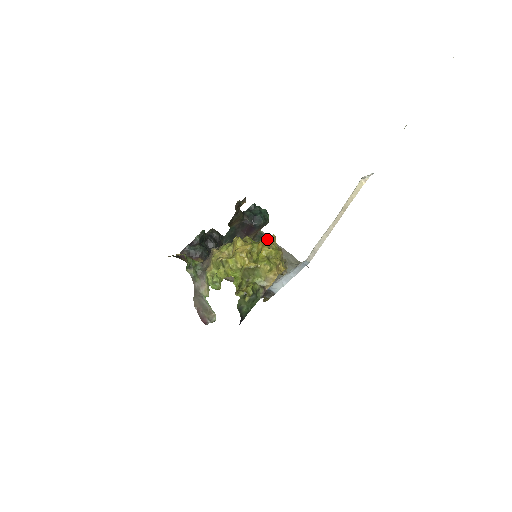
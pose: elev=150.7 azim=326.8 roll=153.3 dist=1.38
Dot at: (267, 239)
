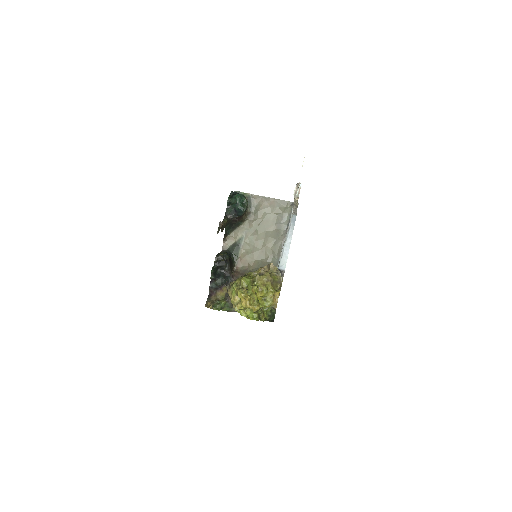
Dot at: (255, 290)
